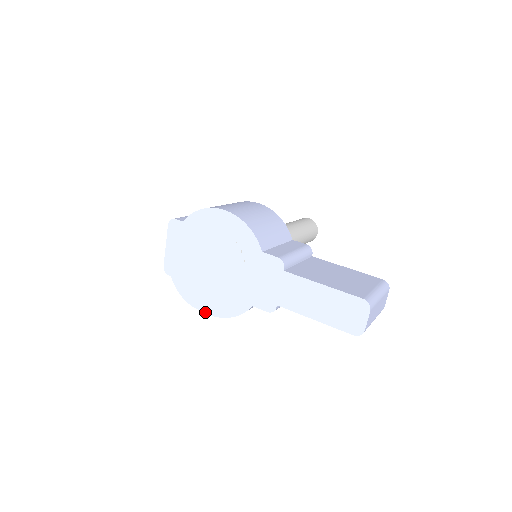
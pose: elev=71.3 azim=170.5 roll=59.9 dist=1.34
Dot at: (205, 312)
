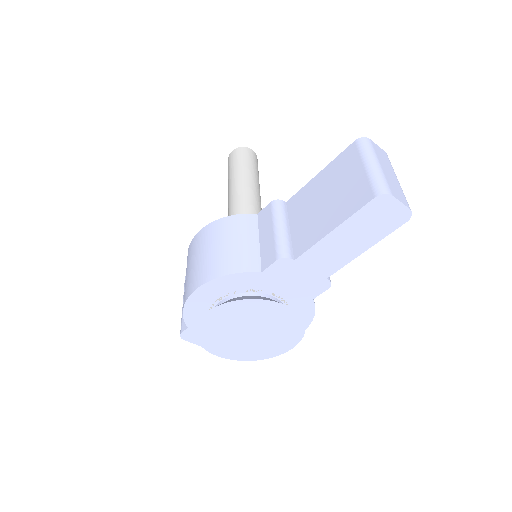
Dot at: occluded
